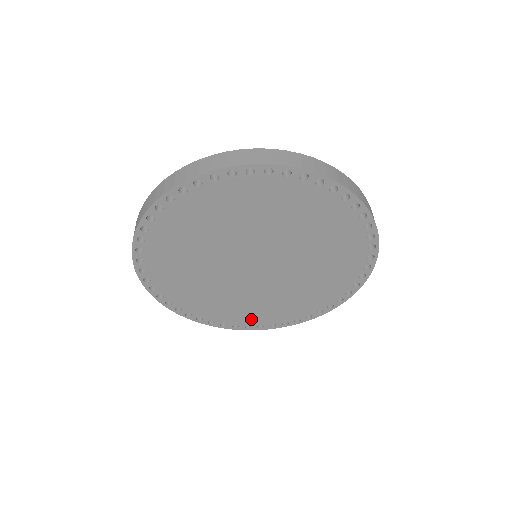
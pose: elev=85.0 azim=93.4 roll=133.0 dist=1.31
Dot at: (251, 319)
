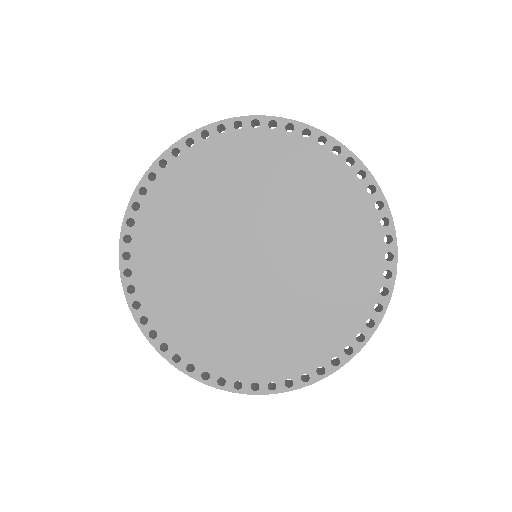
Dot at: (190, 346)
